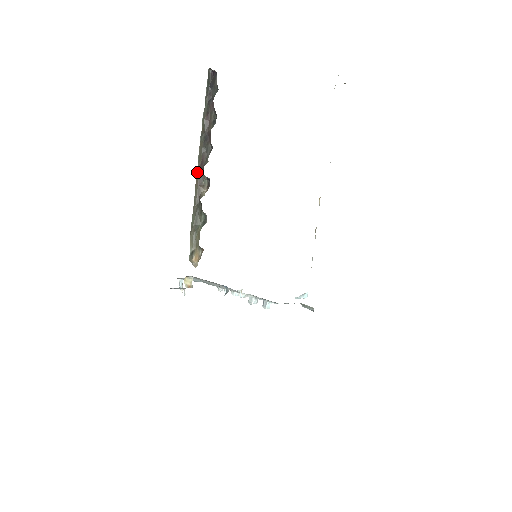
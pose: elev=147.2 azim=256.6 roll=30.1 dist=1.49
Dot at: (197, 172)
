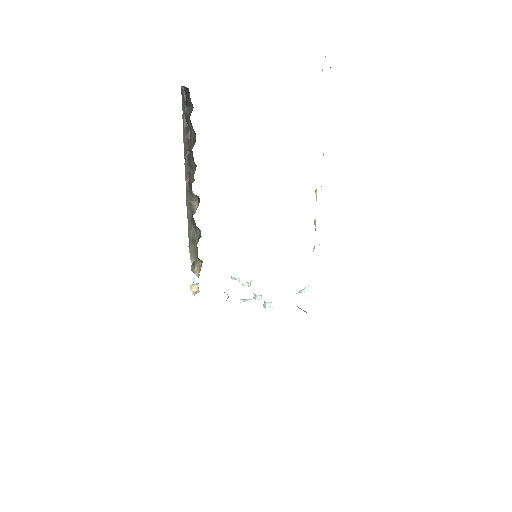
Dot at: (186, 190)
